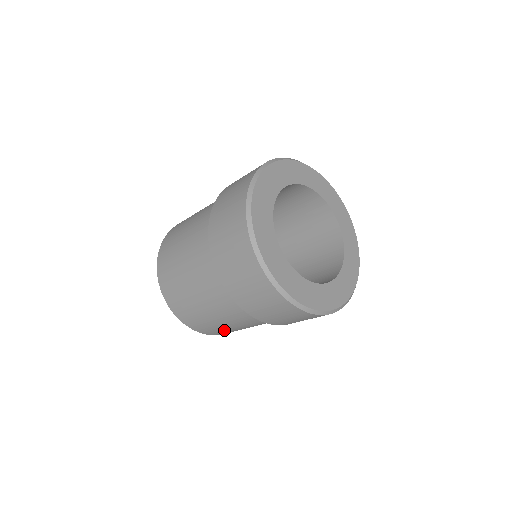
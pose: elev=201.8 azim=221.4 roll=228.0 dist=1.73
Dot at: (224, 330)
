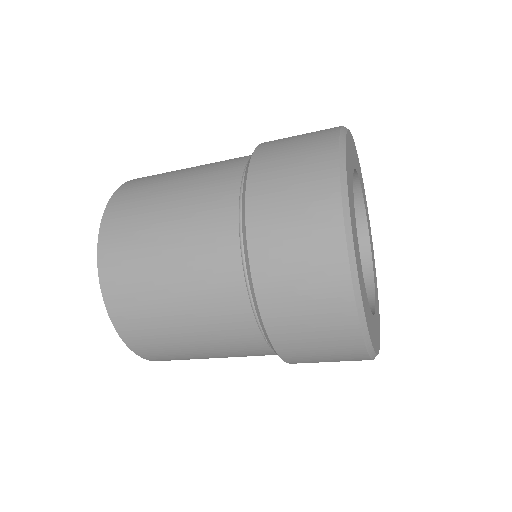
Dot at: (171, 349)
